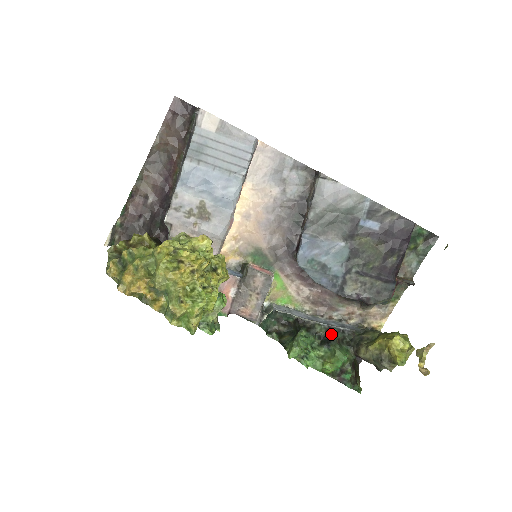
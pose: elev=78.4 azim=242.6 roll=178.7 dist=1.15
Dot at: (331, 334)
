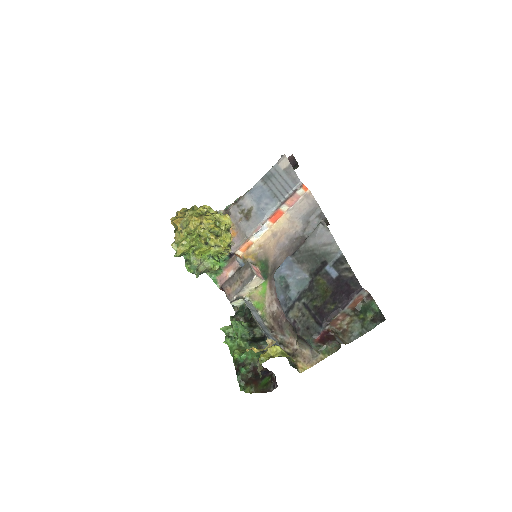
Dot at: (261, 340)
